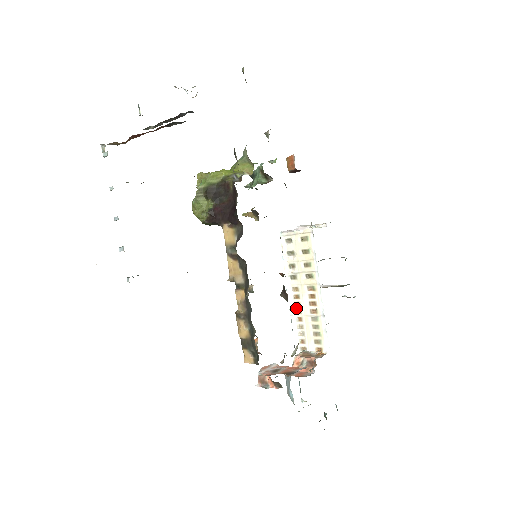
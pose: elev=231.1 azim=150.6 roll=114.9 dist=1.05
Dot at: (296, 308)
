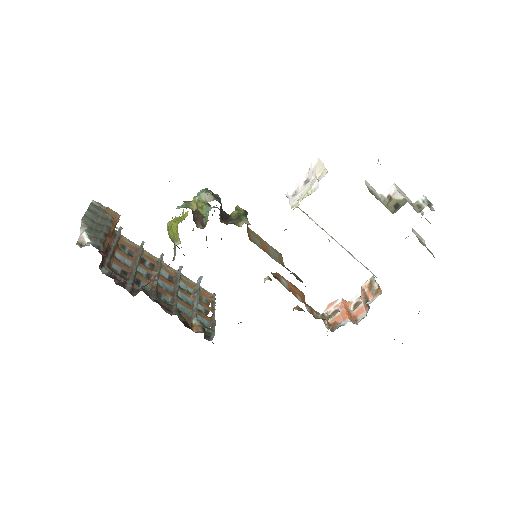
Dot at: occluded
